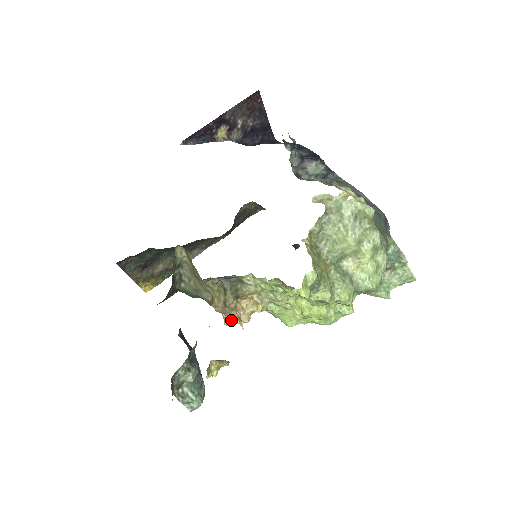
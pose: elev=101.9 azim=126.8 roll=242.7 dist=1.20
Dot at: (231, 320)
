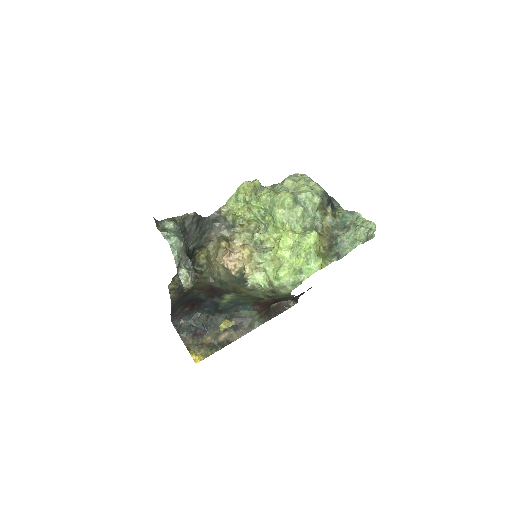
Dot at: (224, 256)
